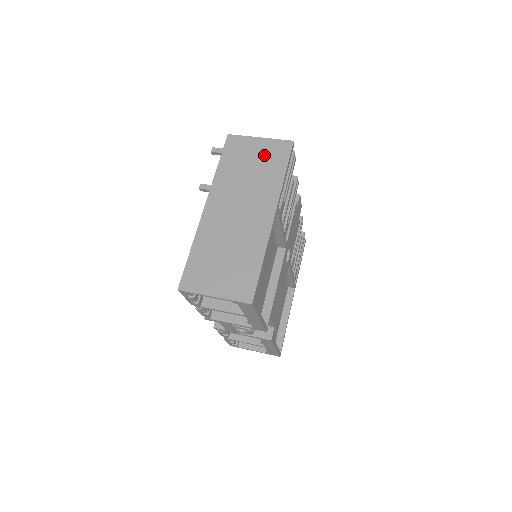
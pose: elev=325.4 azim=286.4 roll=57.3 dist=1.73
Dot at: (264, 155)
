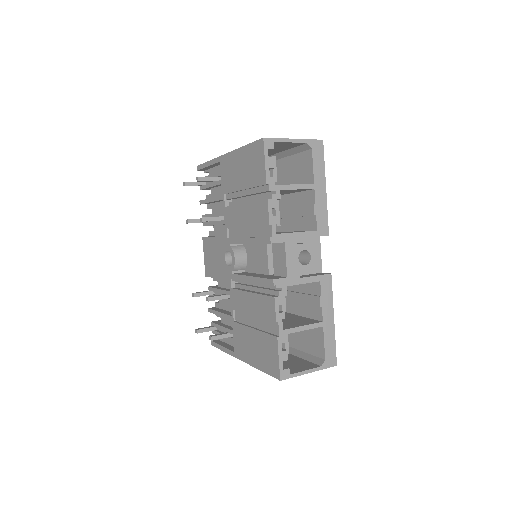
Dot at: occluded
